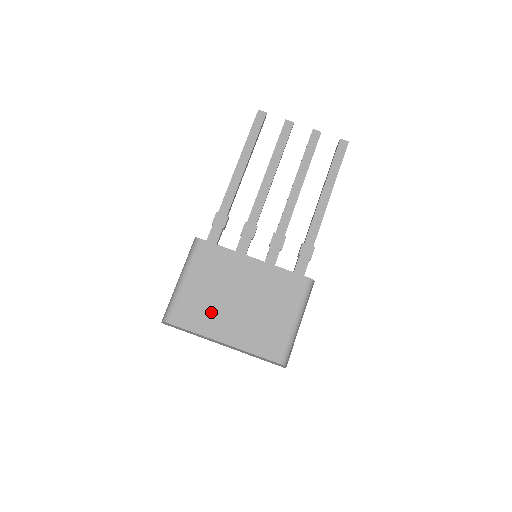
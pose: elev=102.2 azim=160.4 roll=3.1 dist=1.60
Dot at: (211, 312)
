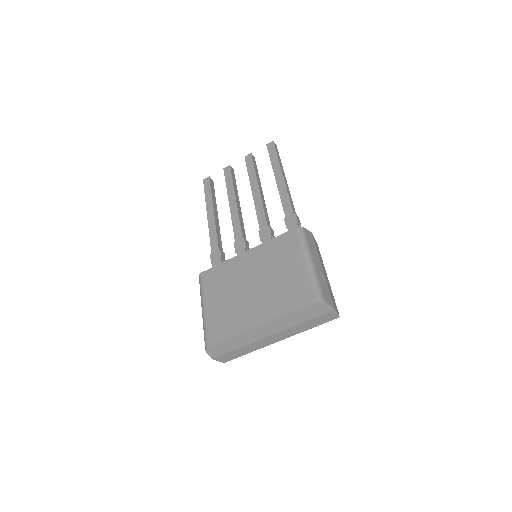
Dot at: (236, 312)
